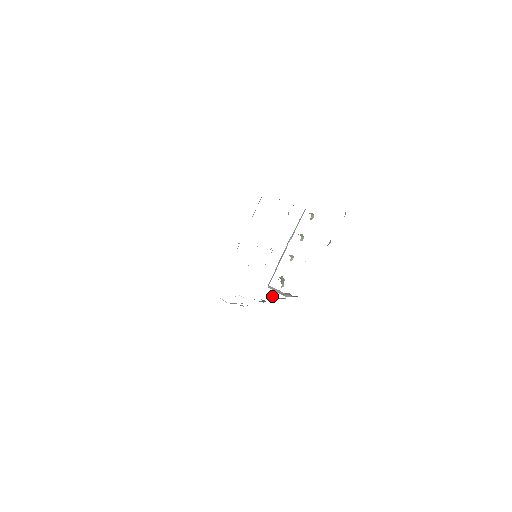
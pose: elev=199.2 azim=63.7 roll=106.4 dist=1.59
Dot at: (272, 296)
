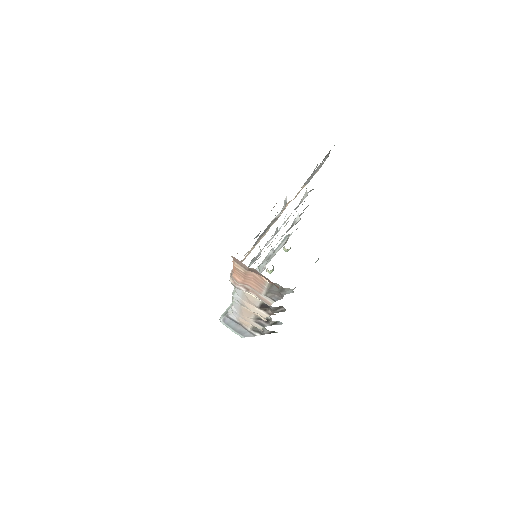
Dot at: occluded
